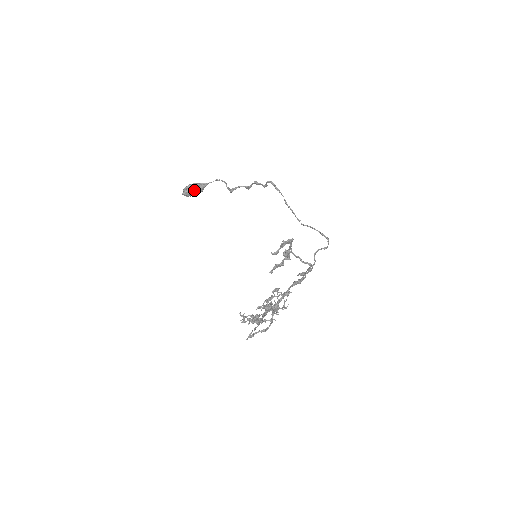
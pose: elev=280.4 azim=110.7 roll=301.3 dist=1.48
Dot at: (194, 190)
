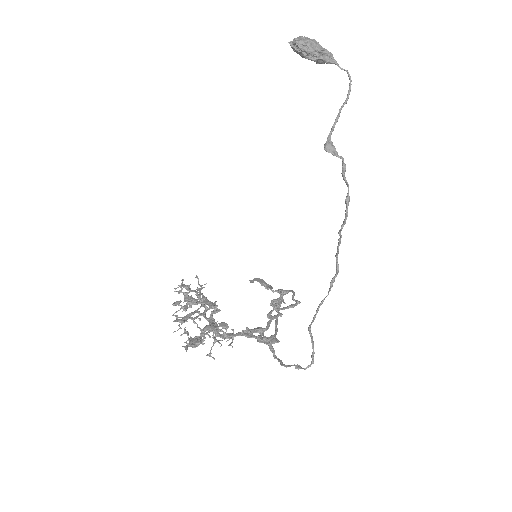
Dot at: (306, 58)
